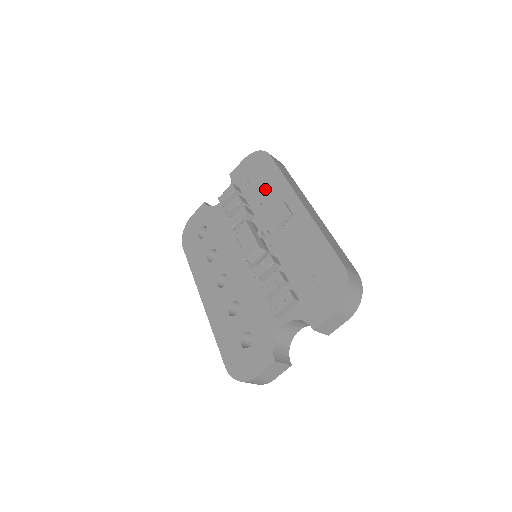
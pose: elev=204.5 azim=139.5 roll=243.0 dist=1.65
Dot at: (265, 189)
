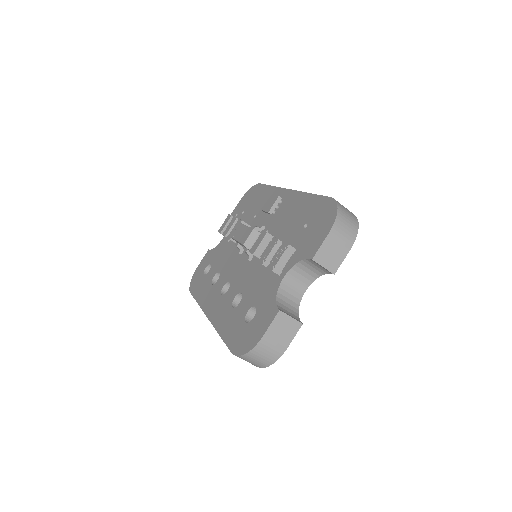
Dot at: (258, 204)
